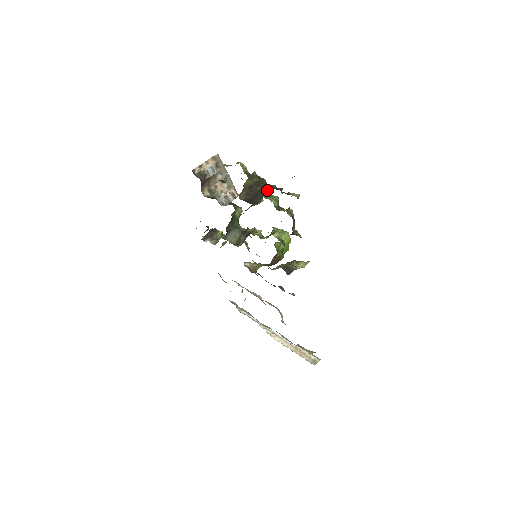
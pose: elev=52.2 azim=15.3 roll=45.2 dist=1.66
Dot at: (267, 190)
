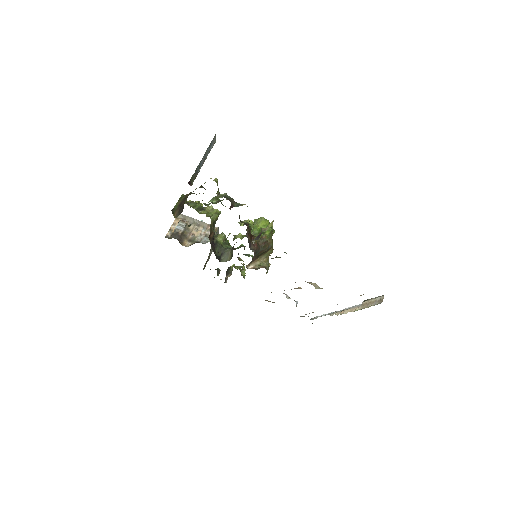
Dot at: (188, 195)
